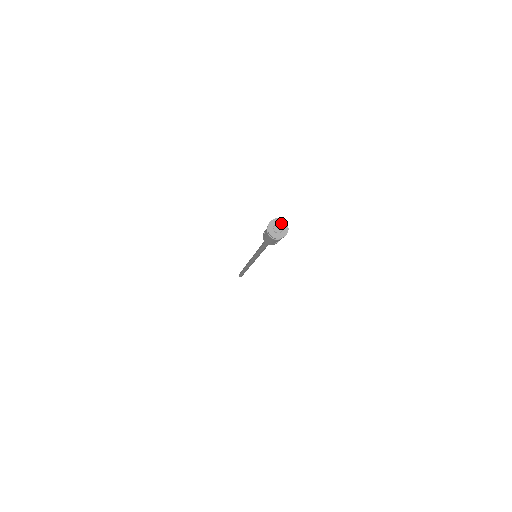
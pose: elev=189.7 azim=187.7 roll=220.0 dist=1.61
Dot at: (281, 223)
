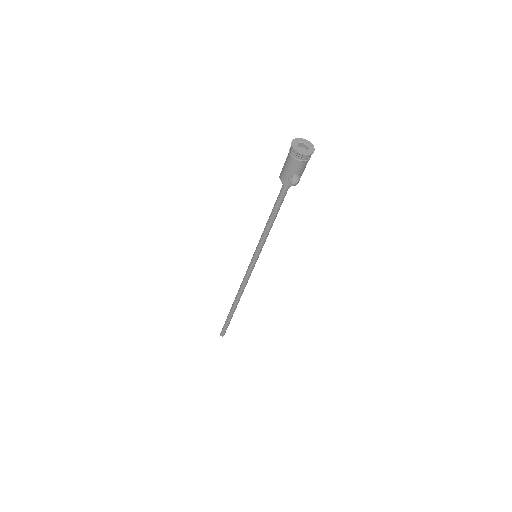
Dot at: (309, 145)
